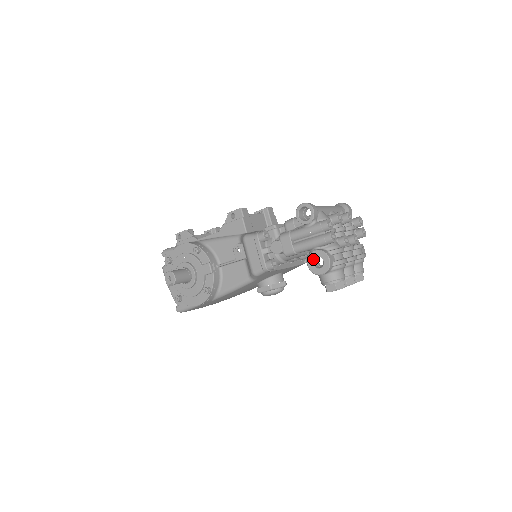
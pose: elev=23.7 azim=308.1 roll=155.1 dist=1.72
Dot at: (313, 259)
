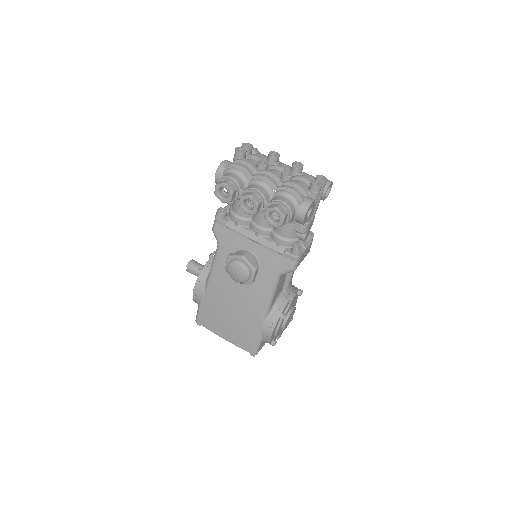
Dot at: occluded
